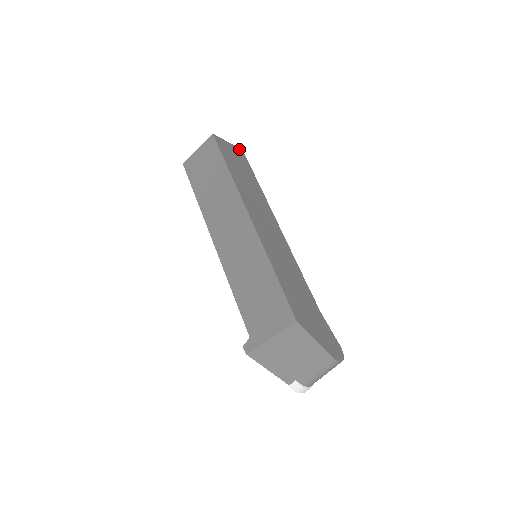
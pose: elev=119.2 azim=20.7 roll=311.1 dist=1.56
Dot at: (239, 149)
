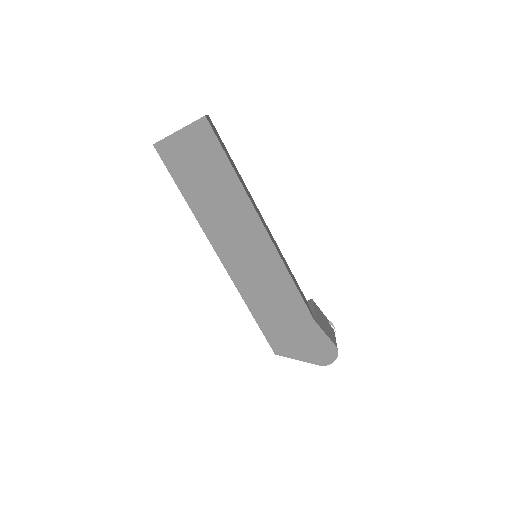
Dot at: (198, 122)
